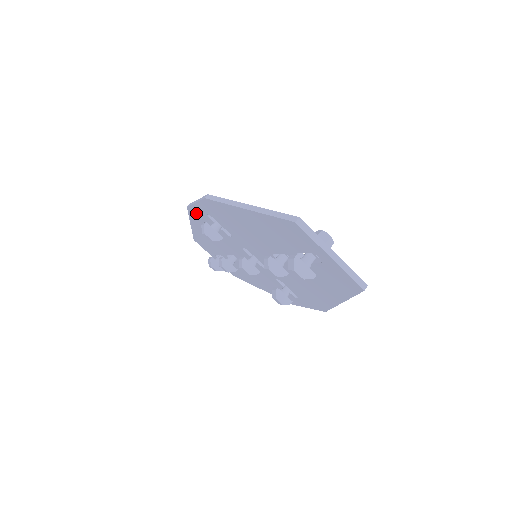
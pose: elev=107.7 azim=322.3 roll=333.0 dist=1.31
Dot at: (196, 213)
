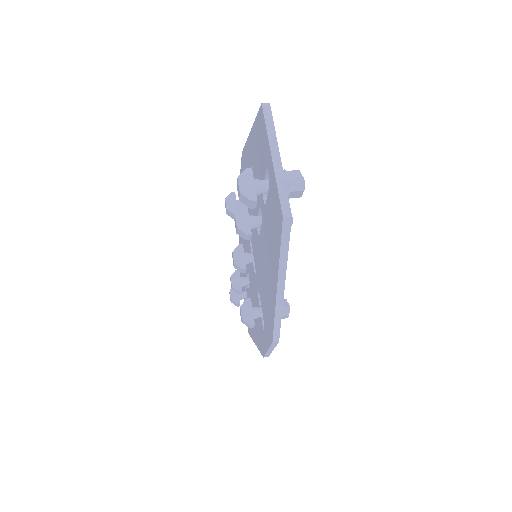
Dot at: occluded
